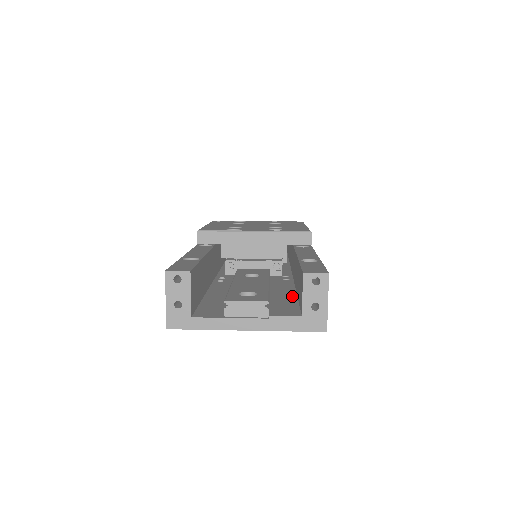
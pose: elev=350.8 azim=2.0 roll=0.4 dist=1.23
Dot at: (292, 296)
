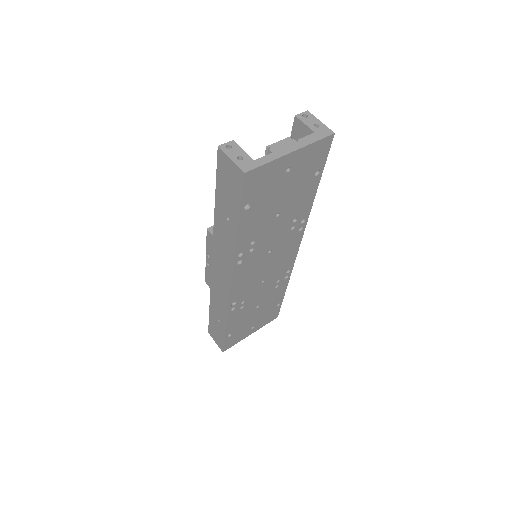
Dot at: occluded
